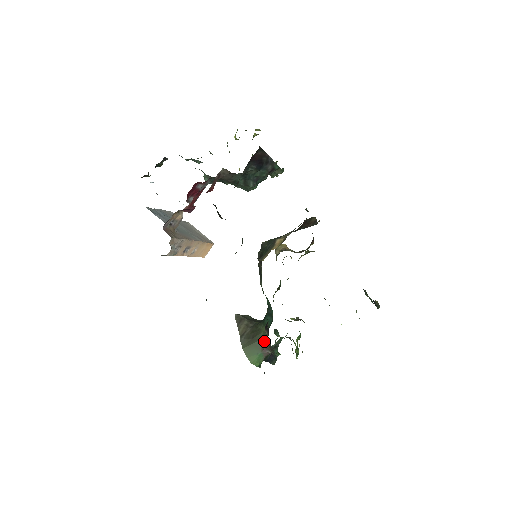
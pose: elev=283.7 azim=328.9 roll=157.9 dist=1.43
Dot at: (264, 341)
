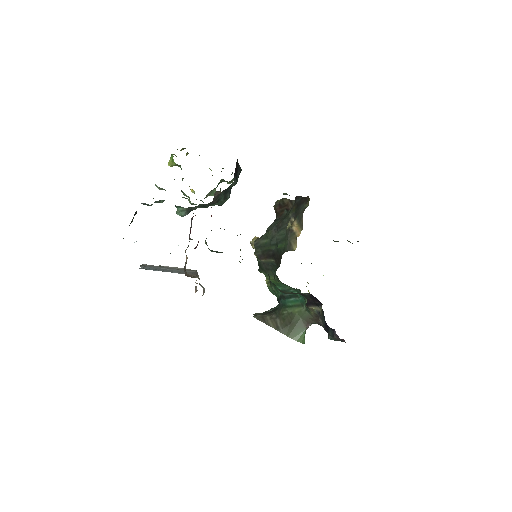
Dot at: (304, 318)
